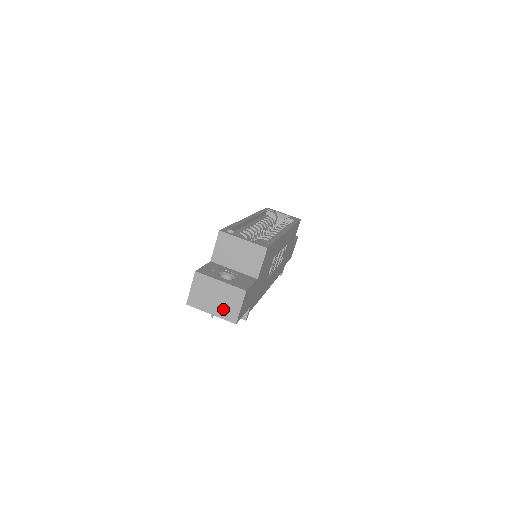
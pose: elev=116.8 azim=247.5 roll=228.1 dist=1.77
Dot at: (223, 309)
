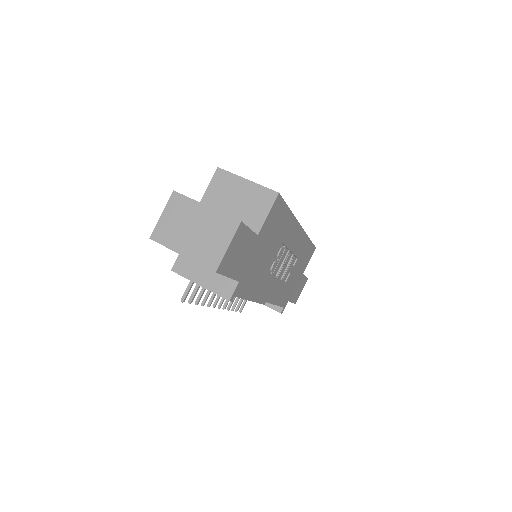
Dot at: (201, 248)
